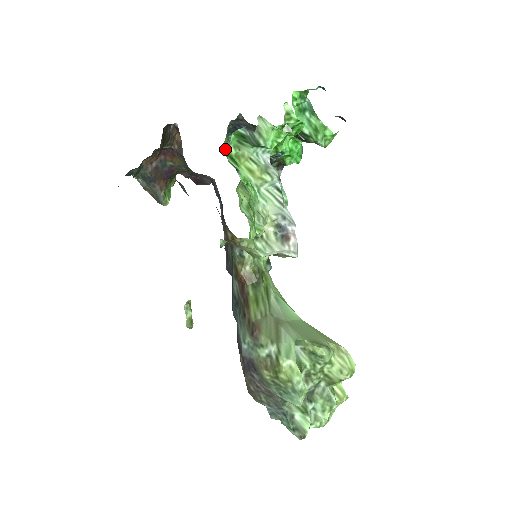
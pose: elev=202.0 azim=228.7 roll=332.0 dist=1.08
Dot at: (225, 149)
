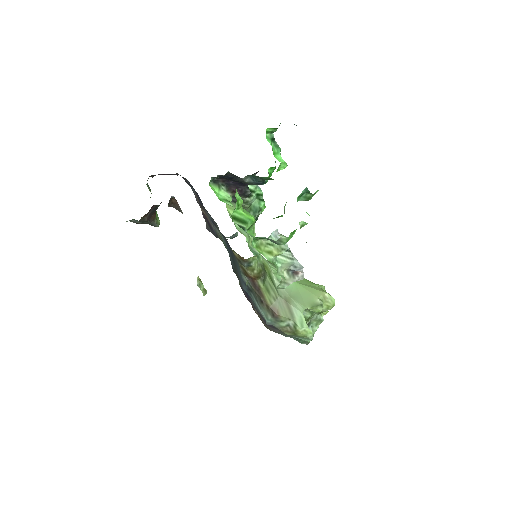
Dot at: (209, 183)
